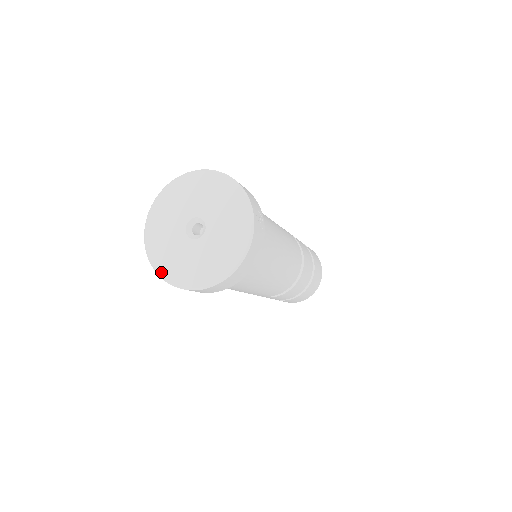
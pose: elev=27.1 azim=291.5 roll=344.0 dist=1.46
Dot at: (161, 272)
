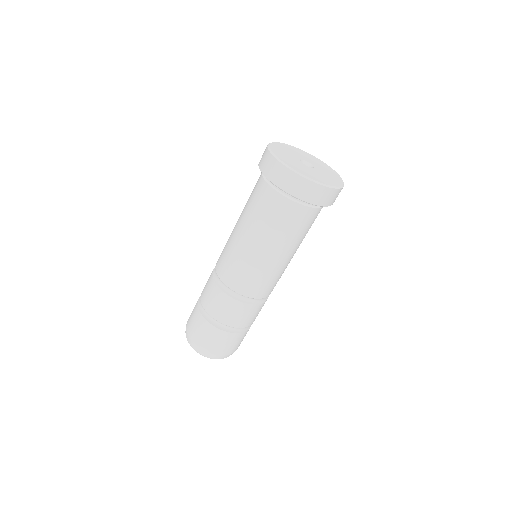
Dot at: (279, 158)
